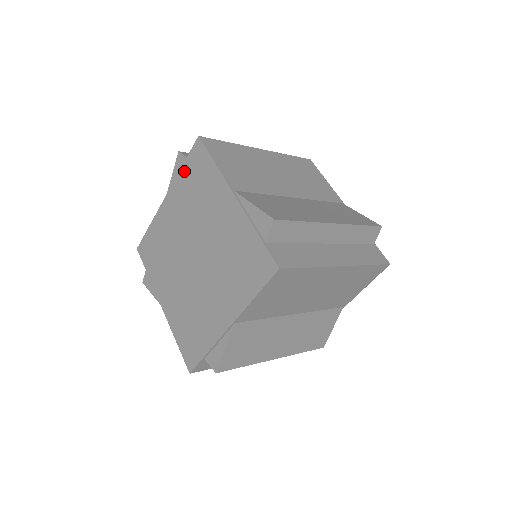
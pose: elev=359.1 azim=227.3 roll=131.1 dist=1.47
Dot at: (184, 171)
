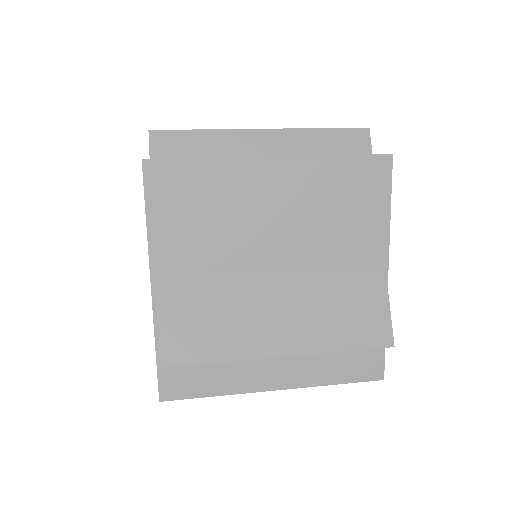
Dot at: occluded
